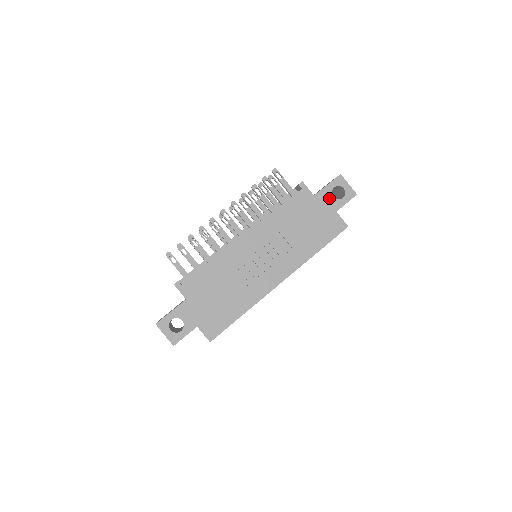
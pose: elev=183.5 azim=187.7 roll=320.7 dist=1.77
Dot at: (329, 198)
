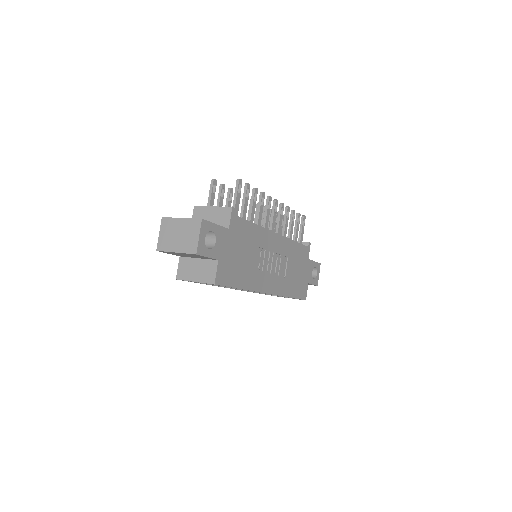
Dot at: (311, 270)
